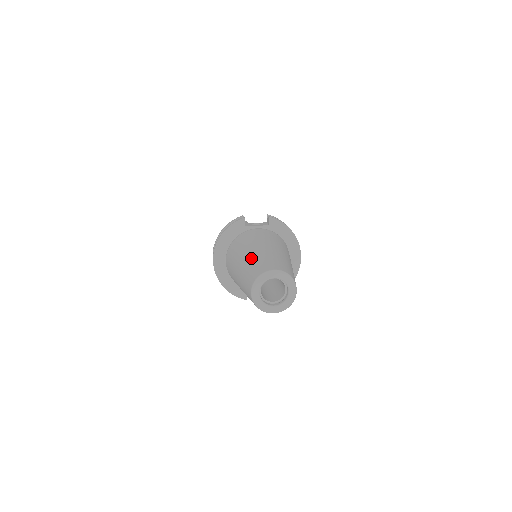
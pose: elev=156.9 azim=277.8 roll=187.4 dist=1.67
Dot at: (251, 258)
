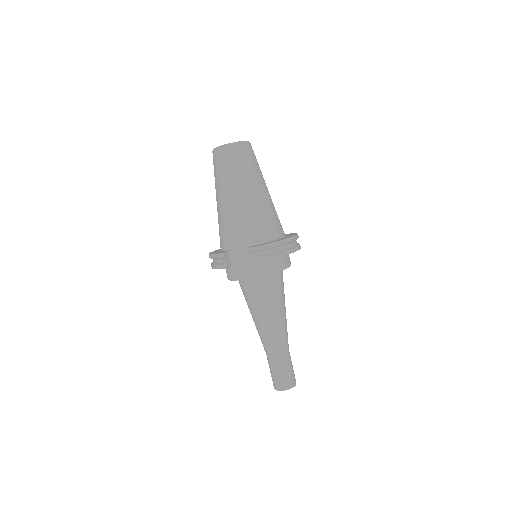
Dot at: occluded
